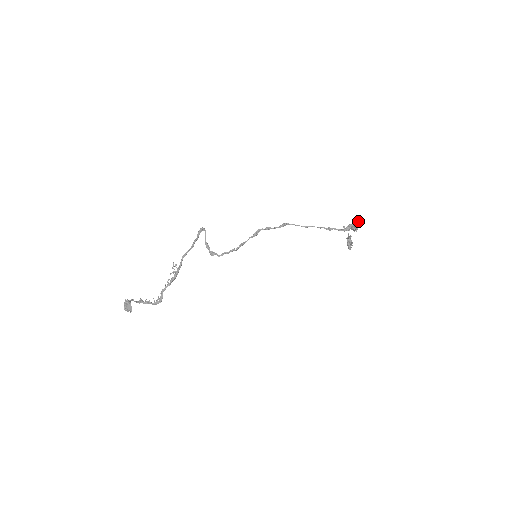
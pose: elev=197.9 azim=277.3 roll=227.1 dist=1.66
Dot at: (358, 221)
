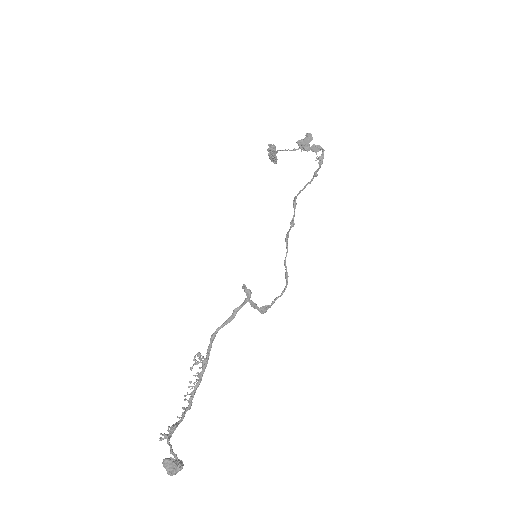
Dot at: (311, 138)
